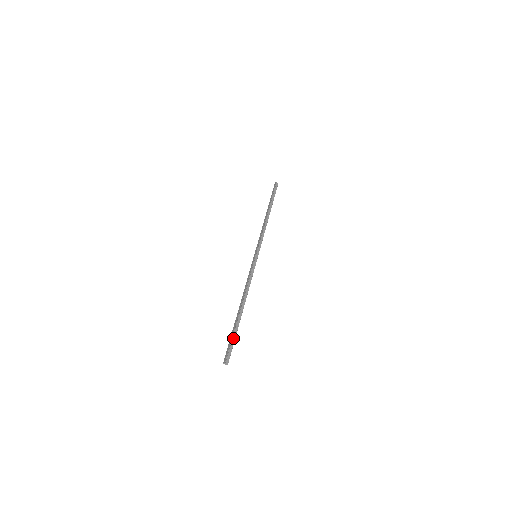
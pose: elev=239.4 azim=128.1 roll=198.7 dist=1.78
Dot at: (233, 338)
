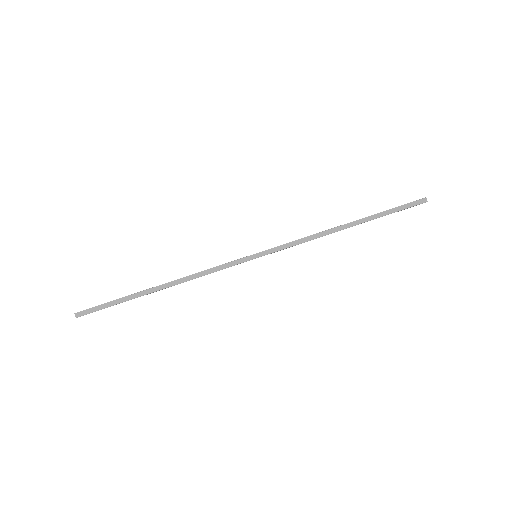
Dot at: (113, 305)
